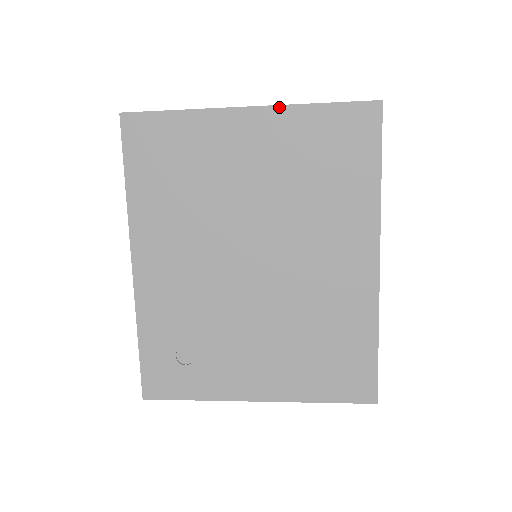
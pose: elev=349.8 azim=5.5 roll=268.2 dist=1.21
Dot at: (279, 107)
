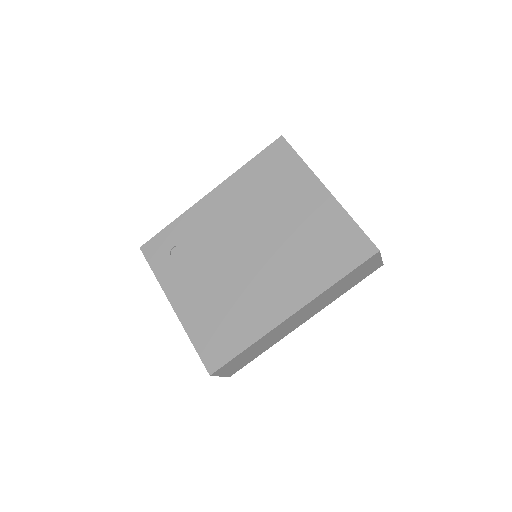
Dot at: (338, 203)
